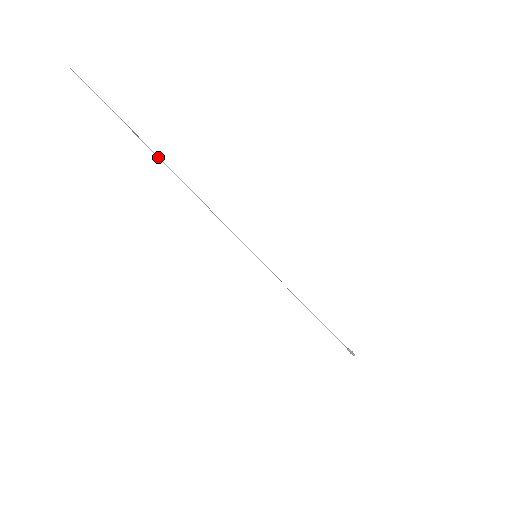
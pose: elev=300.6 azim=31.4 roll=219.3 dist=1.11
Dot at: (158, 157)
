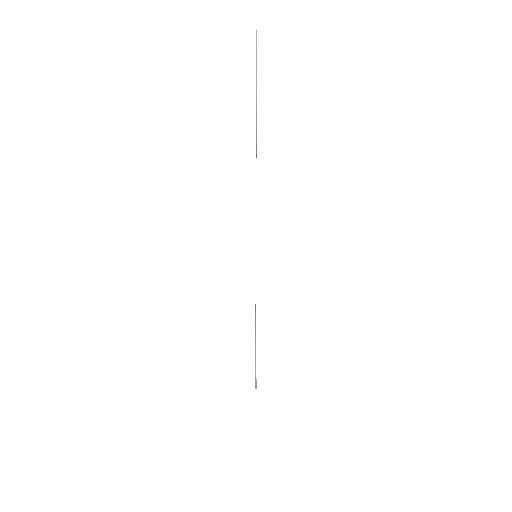
Dot at: (256, 133)
